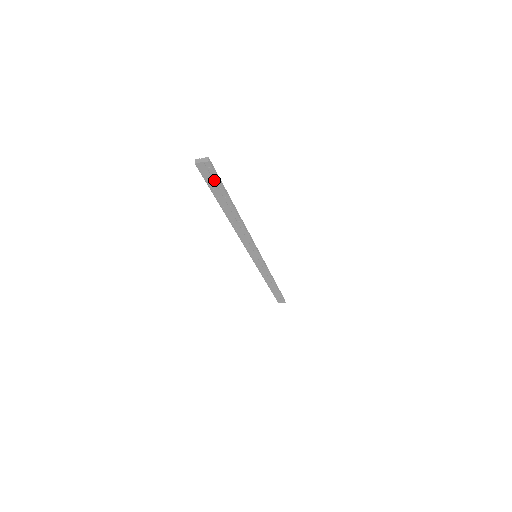
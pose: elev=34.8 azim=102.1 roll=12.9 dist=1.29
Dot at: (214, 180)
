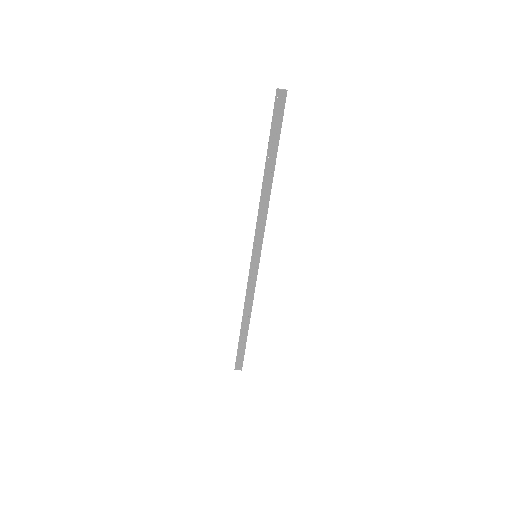
Dot at: (279, 117)
